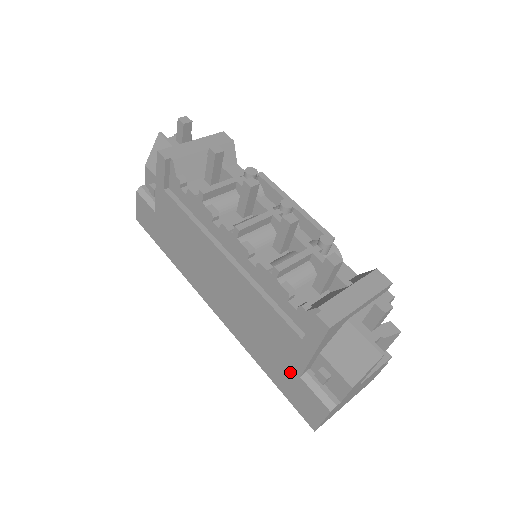
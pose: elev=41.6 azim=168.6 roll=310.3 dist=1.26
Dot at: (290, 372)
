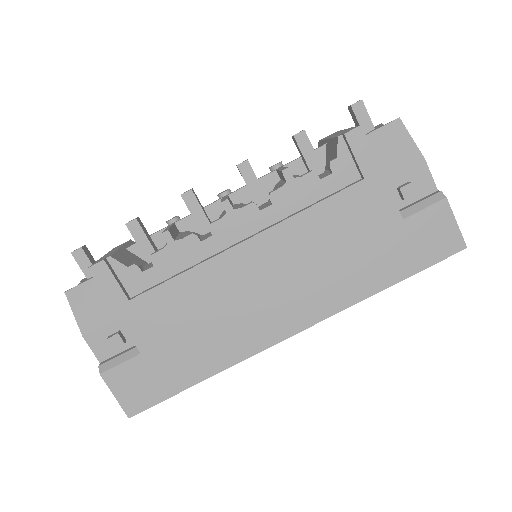
Dot at: (395, 234)
